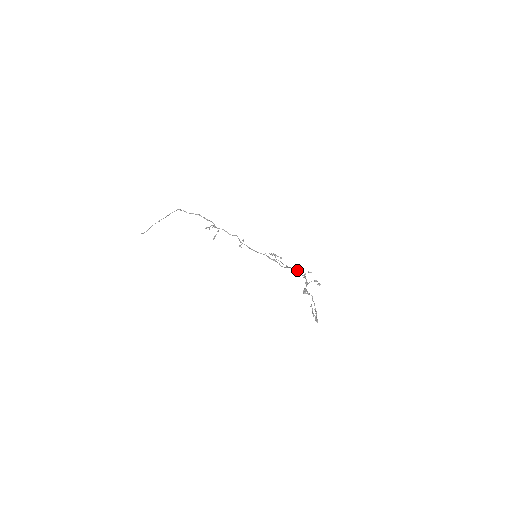
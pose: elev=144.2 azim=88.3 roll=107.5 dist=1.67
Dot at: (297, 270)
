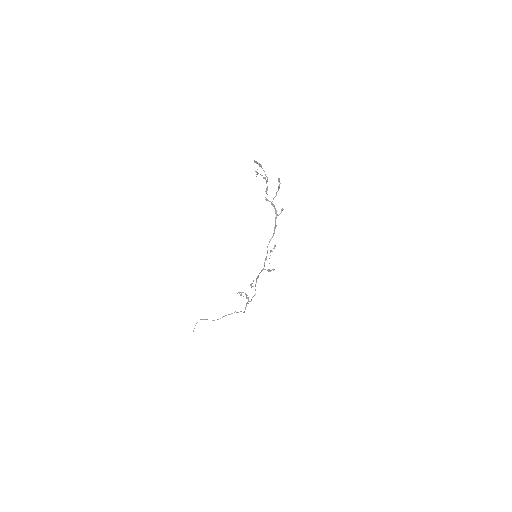
Dot at: (275, 226)
